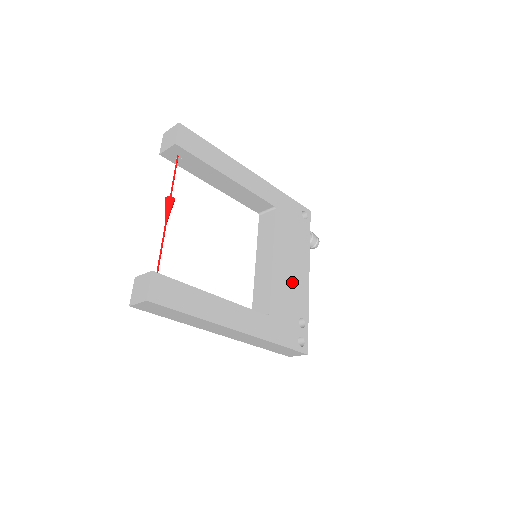
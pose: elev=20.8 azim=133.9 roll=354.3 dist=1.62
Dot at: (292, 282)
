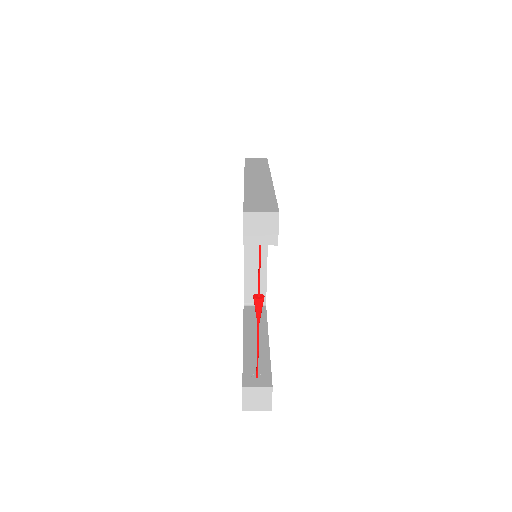
Dot at: occluded
